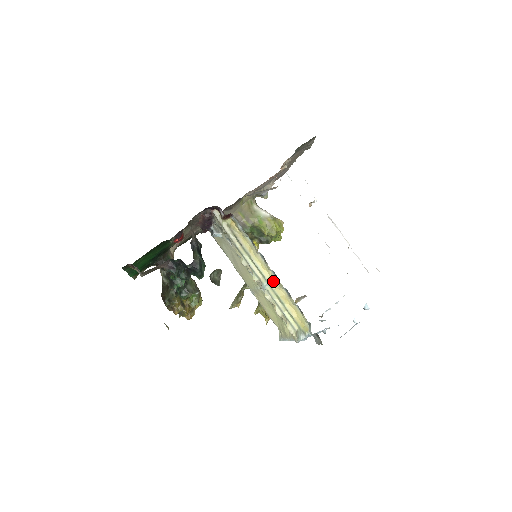
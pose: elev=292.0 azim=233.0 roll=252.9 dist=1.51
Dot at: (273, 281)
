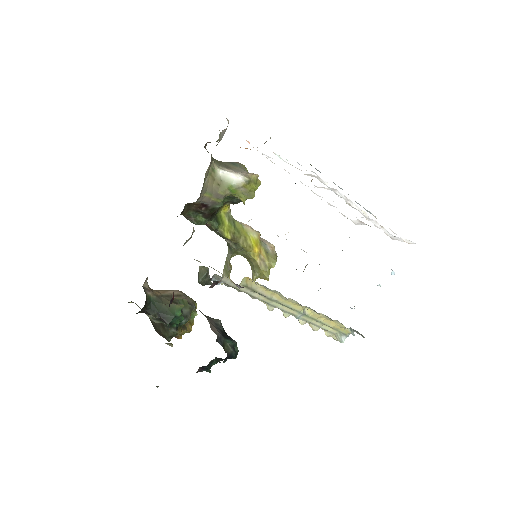
Dot at: (306, 308)
